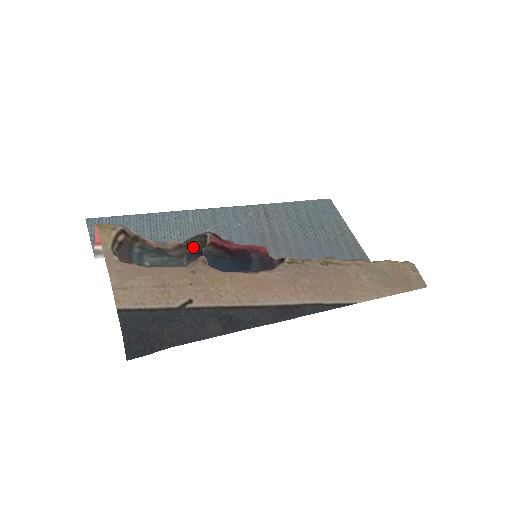
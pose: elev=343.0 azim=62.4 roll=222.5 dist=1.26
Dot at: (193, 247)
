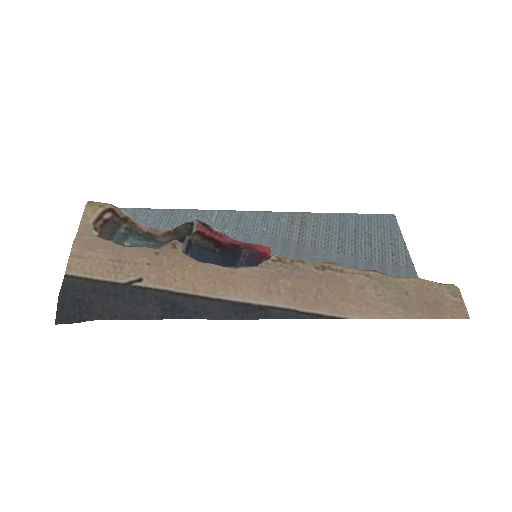
Dot at: (179, 234)
